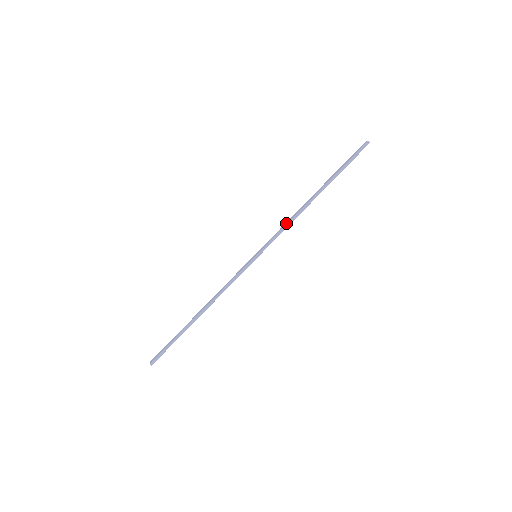
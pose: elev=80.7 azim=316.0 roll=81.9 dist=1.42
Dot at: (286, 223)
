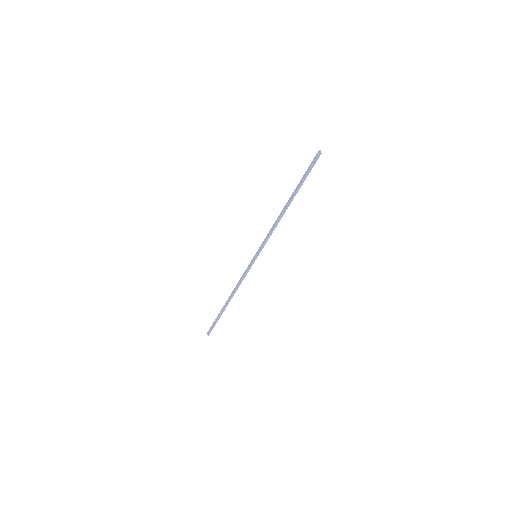
Dot at: (271, 229)
